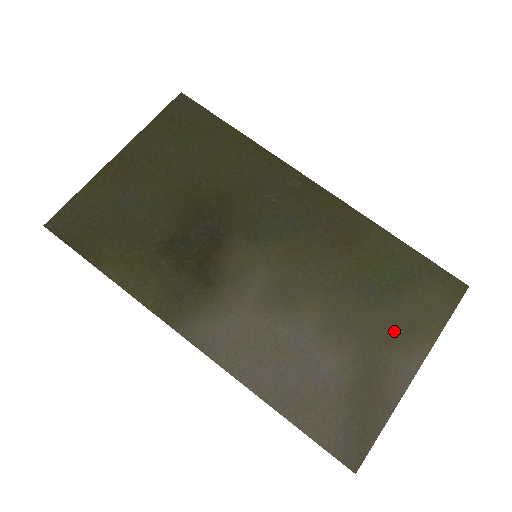
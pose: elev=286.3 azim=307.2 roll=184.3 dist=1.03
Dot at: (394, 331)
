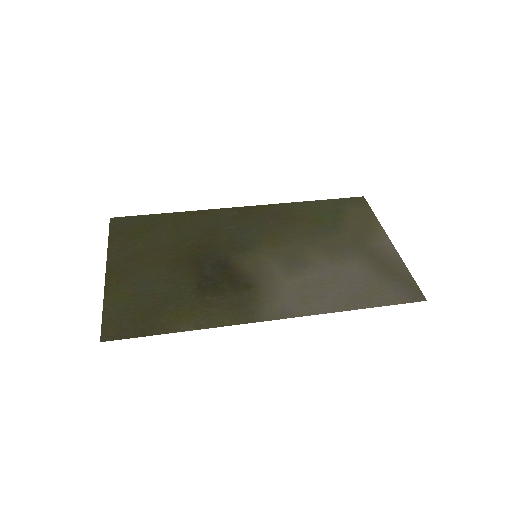
Dot at: (360, 235)
